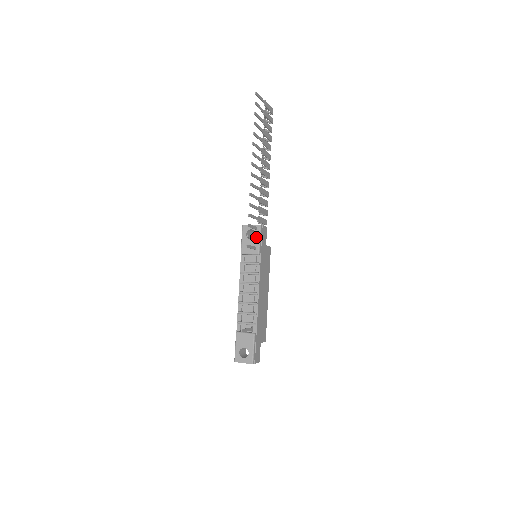
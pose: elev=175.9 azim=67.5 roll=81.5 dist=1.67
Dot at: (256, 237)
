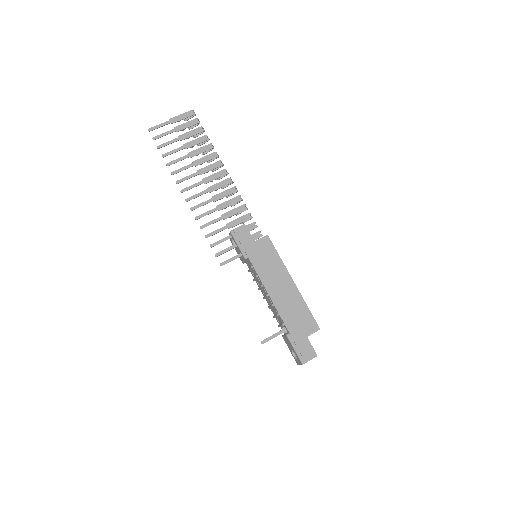
Dot at: (235, 245)
